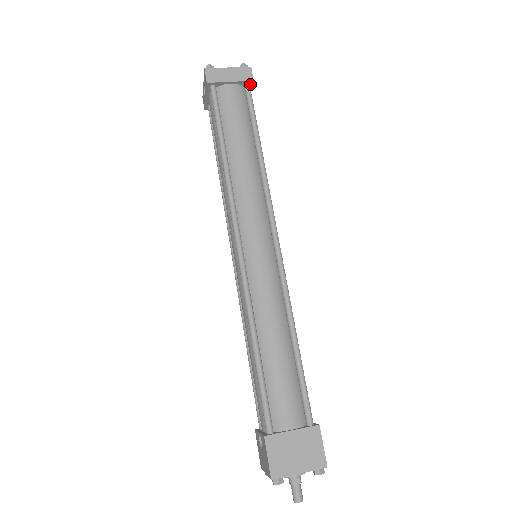
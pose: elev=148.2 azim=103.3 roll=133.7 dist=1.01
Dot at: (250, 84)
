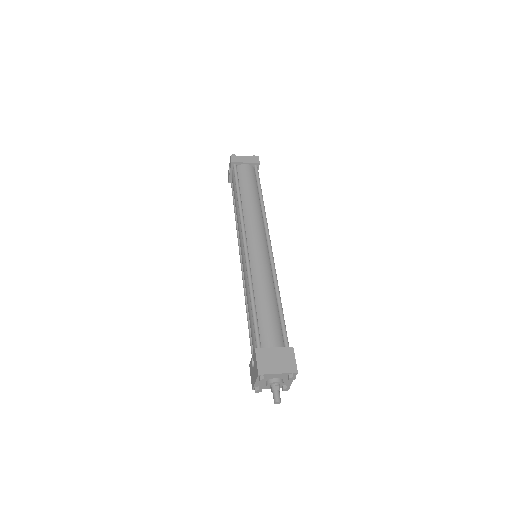
Dot at: (257, 166)
